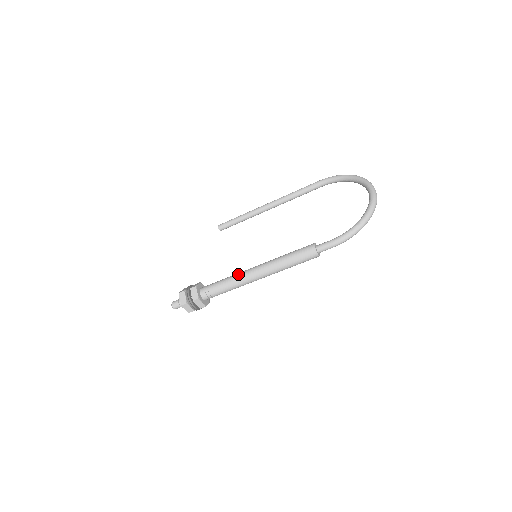
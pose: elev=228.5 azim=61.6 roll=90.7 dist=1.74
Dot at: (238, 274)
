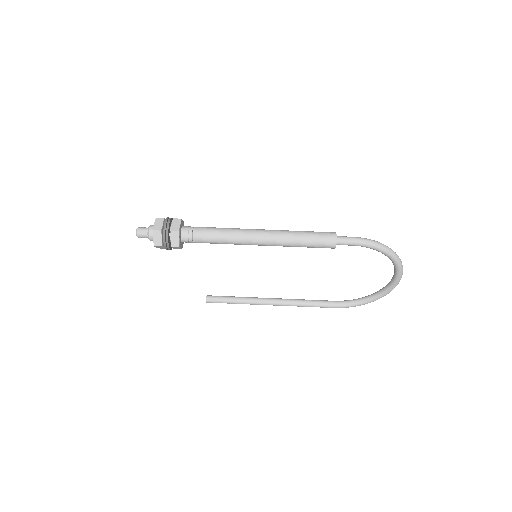
Dot at: occluded
